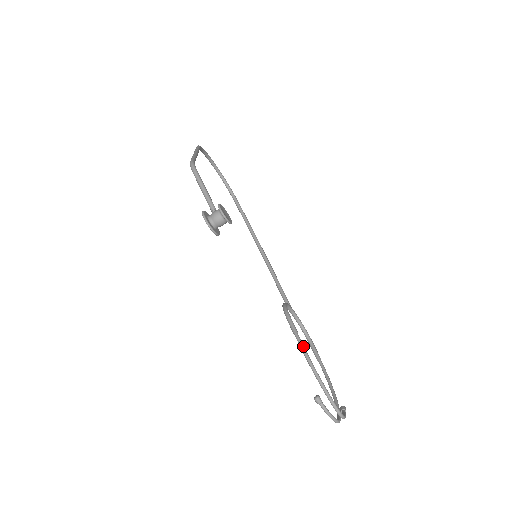
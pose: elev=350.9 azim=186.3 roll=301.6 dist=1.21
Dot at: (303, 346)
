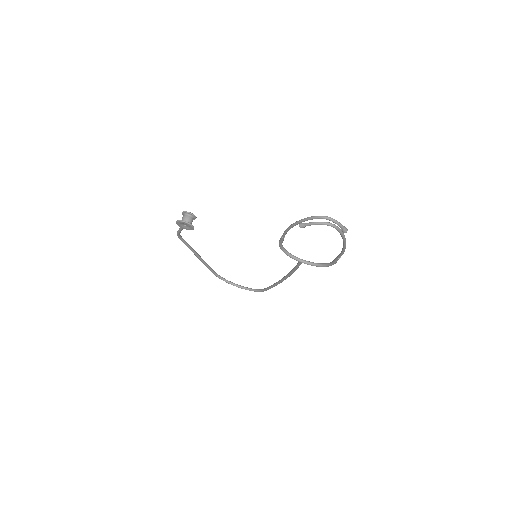
Dot at: (286, 230)
